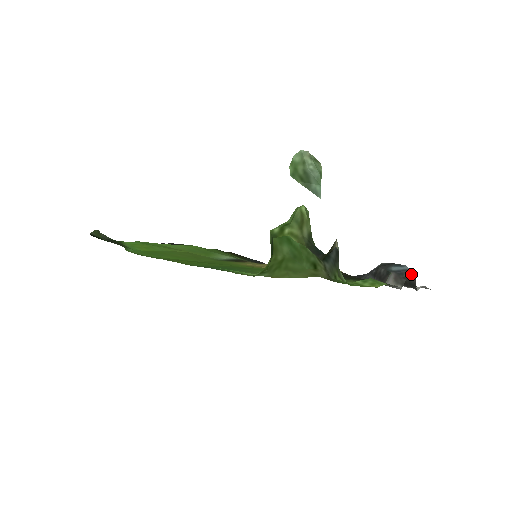
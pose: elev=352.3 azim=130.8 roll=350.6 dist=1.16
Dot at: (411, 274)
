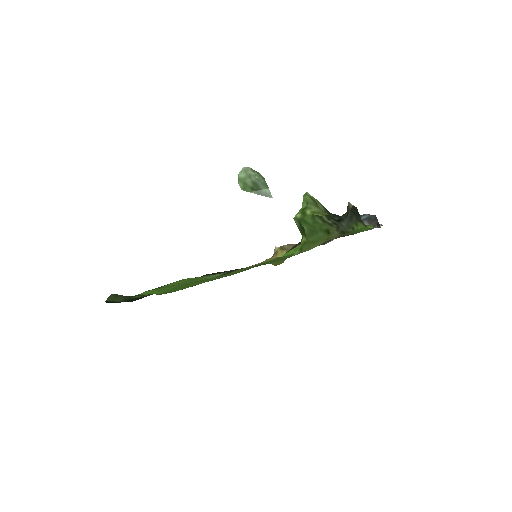
Dot at: occluded
